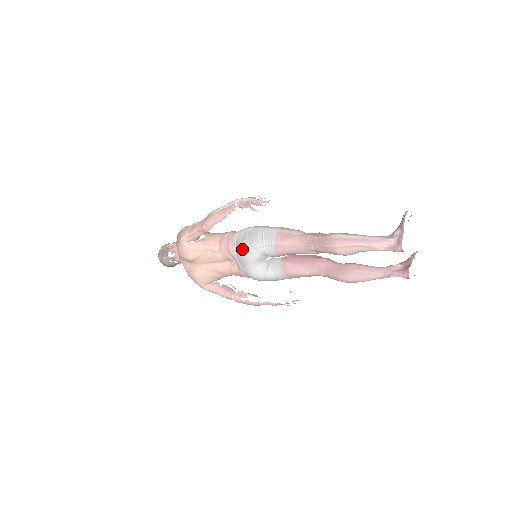
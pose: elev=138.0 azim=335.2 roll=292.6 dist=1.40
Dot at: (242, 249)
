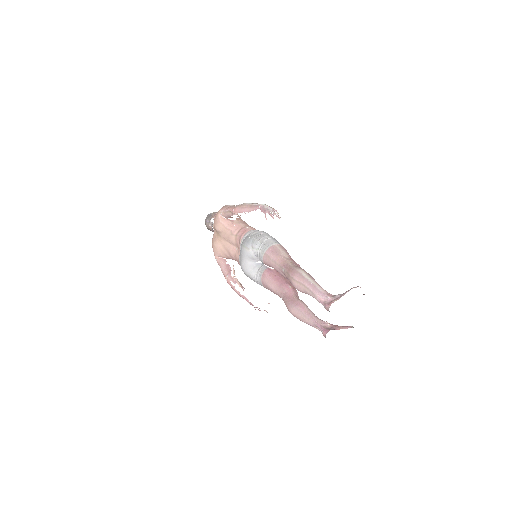
Dot at: (245, 242)
